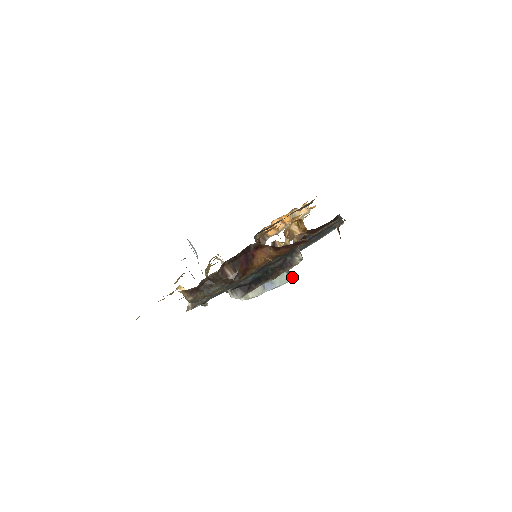
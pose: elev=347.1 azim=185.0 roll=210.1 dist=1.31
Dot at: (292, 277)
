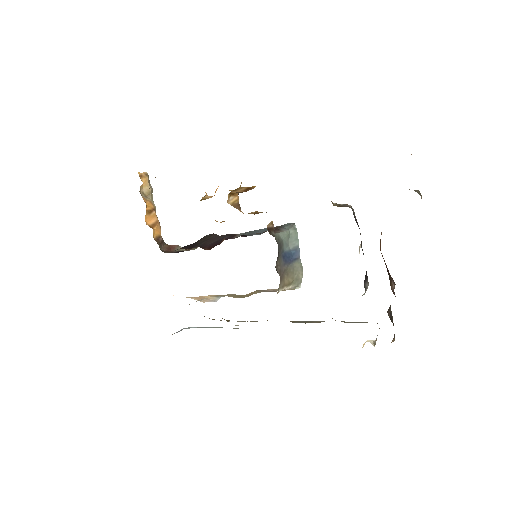
Dot at: (294, 225)
